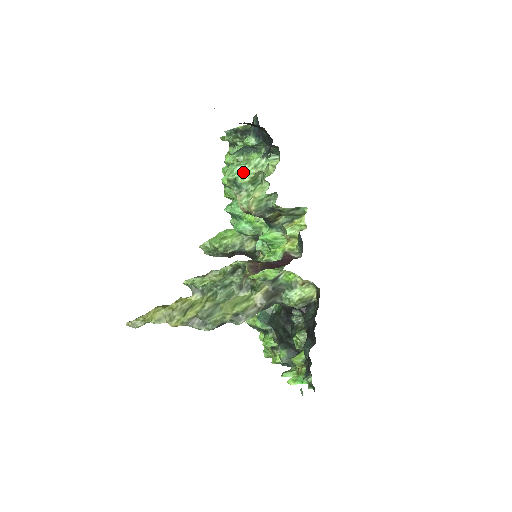
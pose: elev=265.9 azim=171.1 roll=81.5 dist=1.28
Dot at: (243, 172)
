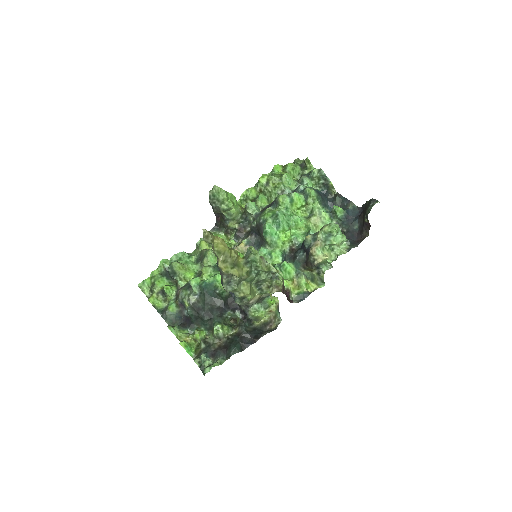
Dot at: (337, 237)
